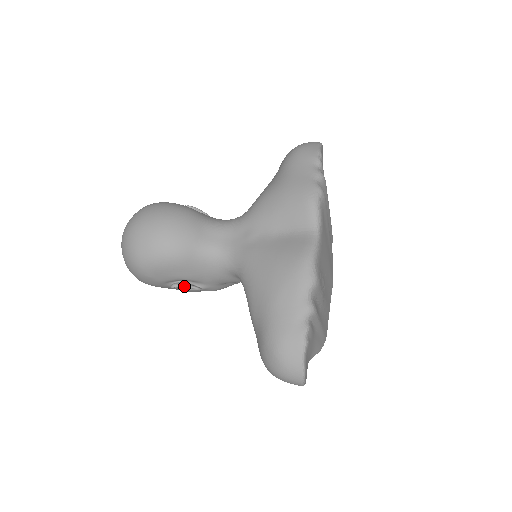
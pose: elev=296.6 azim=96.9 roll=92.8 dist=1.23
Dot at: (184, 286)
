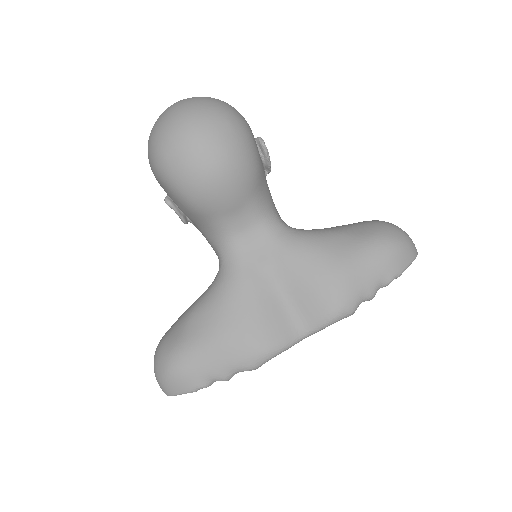
Dot at: (176, 212)
